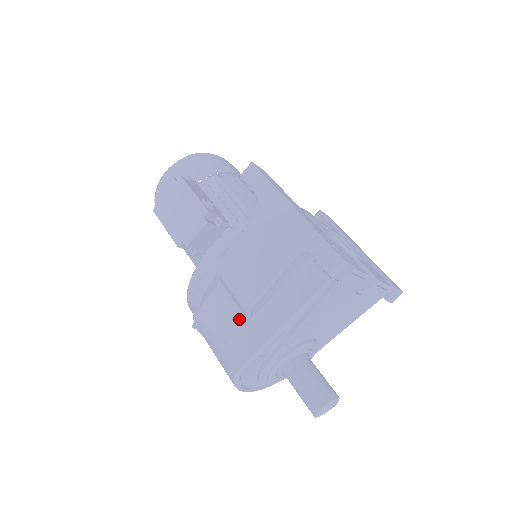
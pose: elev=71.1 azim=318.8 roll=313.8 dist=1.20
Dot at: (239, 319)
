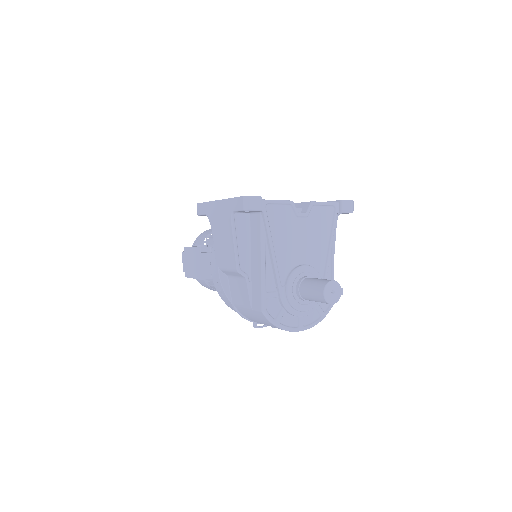
Dot at: (244, 283)
